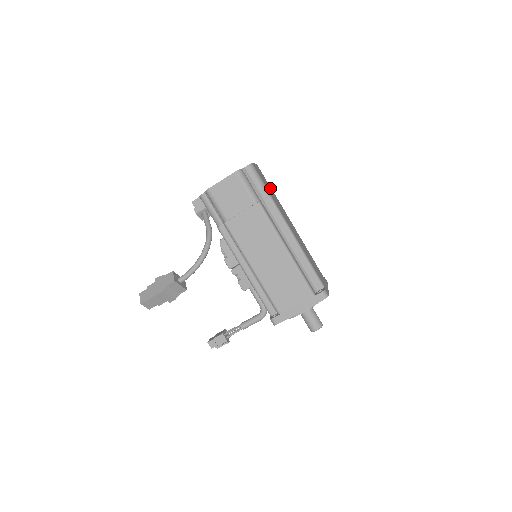
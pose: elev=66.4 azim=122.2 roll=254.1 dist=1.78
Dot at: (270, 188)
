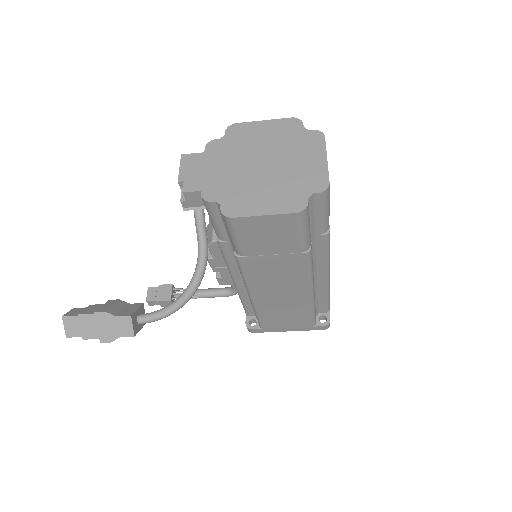
Dot at: occluded
